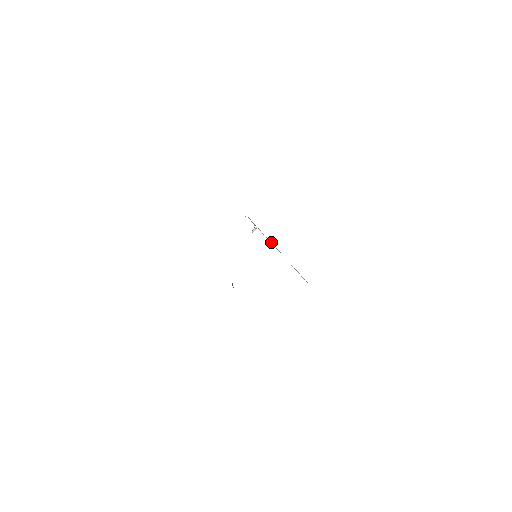
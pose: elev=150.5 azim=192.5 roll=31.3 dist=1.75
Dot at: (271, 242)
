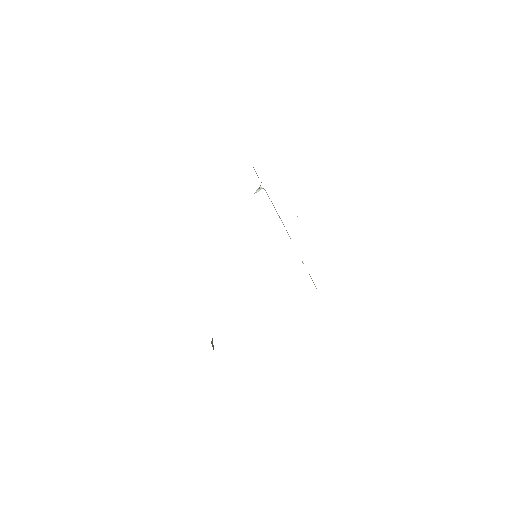
Dot at: occluded
